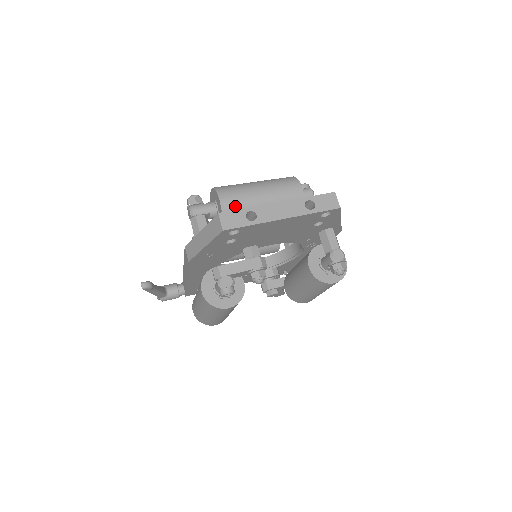
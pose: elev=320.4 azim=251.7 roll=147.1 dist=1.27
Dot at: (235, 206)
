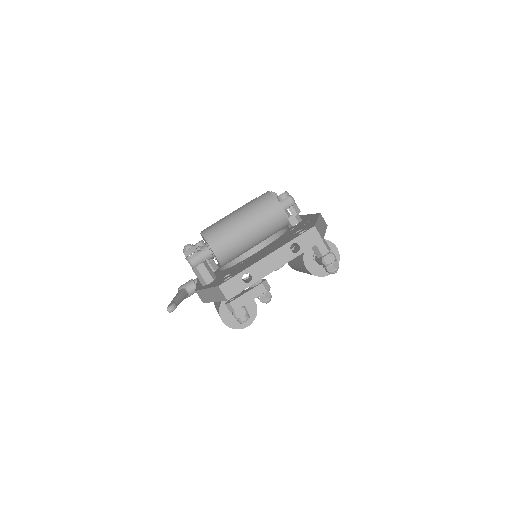
Dot at: (227, 250)
